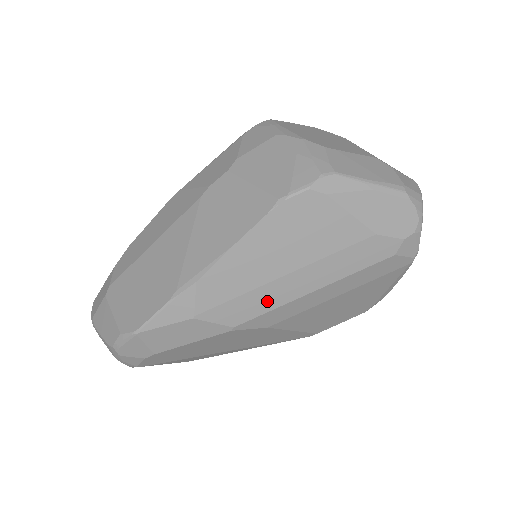
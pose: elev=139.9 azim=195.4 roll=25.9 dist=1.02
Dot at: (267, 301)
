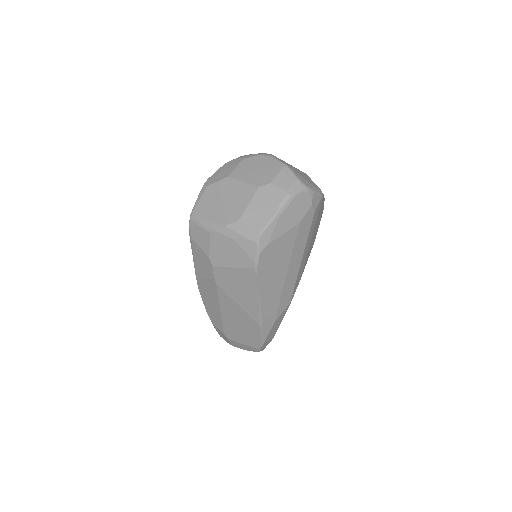
Dot at: (291, 285)
